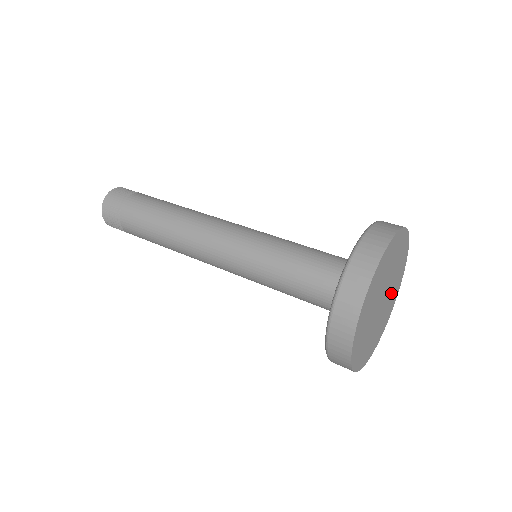
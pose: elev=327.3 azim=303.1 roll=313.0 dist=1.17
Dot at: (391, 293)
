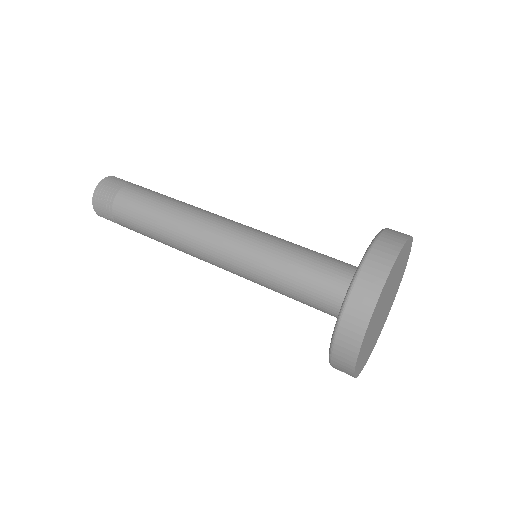
Dot at: (389, 303)
